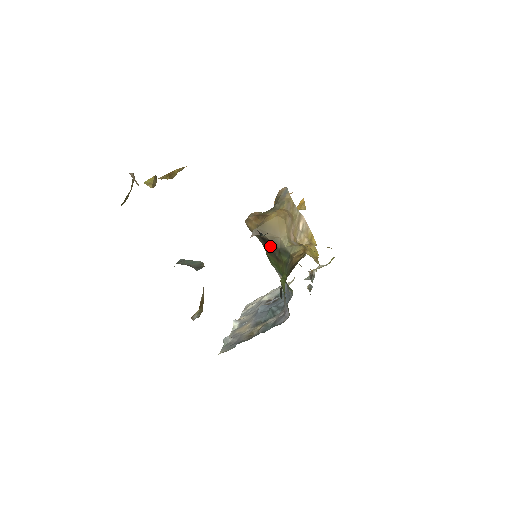
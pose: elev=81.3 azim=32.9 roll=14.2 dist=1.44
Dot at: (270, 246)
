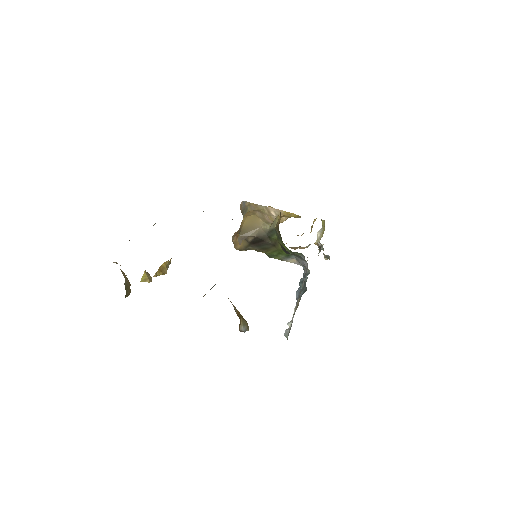
Dot at: (260, 241)
